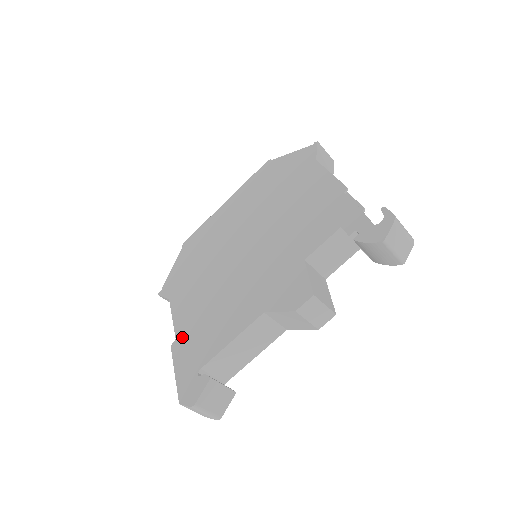
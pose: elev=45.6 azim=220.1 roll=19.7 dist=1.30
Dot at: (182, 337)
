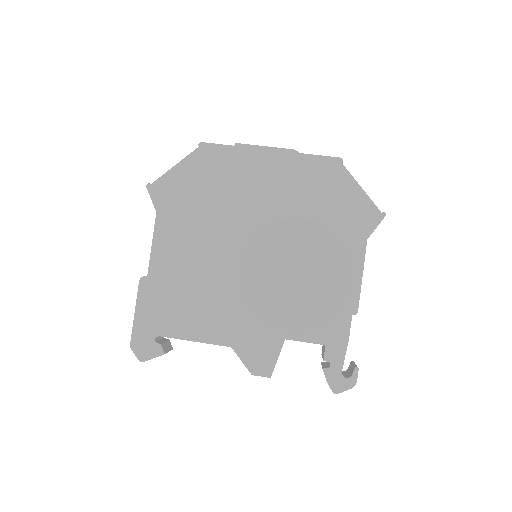
Dot at: (154, 282)
